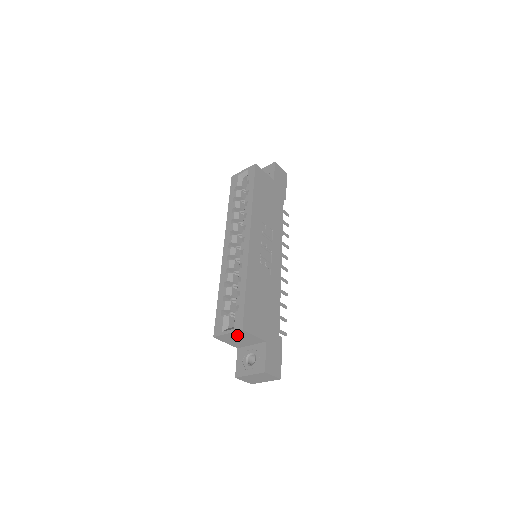
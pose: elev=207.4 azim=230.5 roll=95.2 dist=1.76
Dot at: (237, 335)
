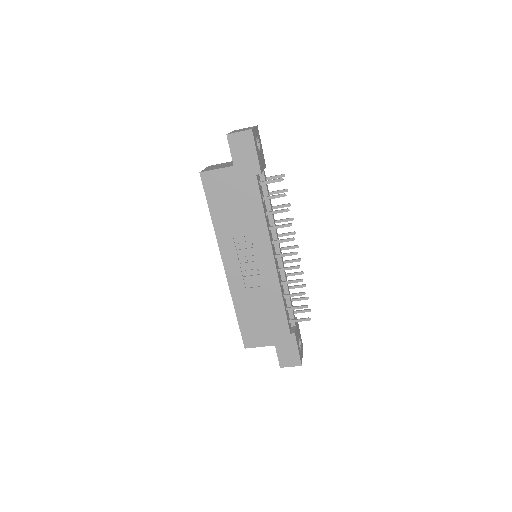
Dot at: occluded
